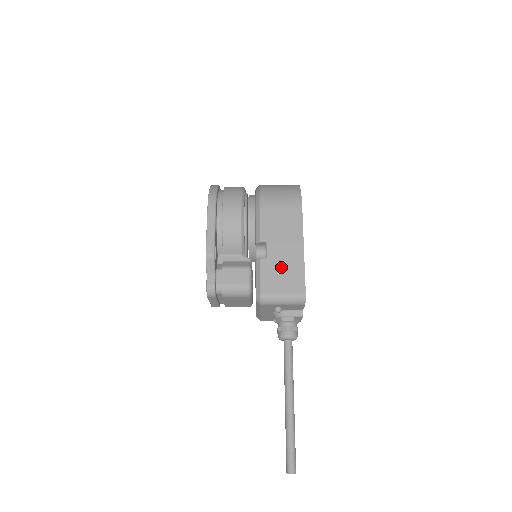
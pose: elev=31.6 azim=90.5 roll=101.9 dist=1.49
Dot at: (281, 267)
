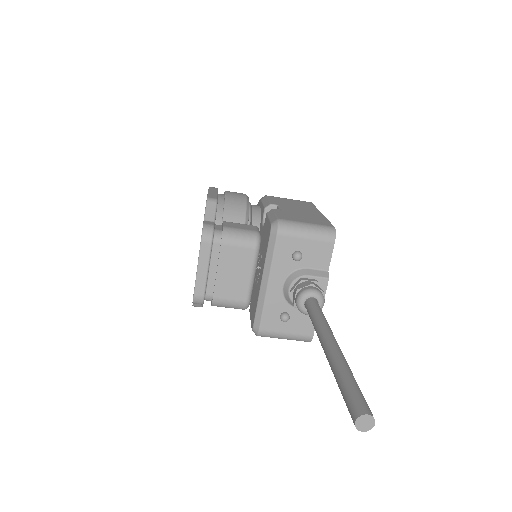
Dot at: (299, 214)
